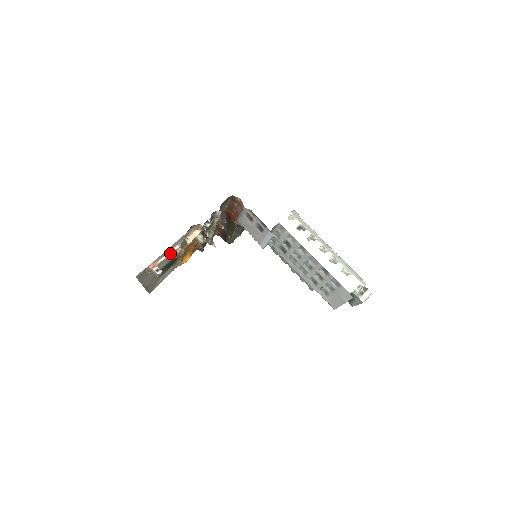
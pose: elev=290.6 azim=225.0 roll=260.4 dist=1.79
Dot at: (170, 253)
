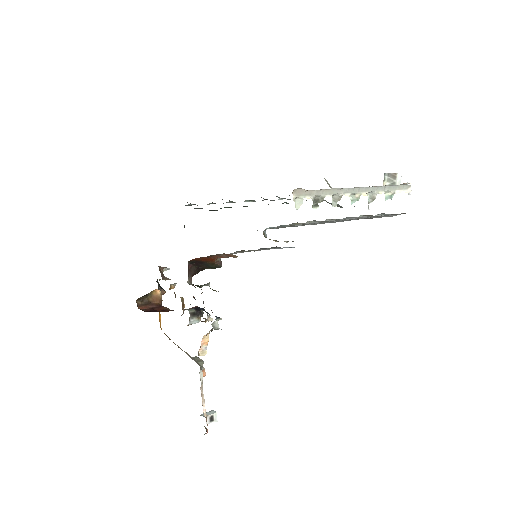
Dot at: (201, 389)
